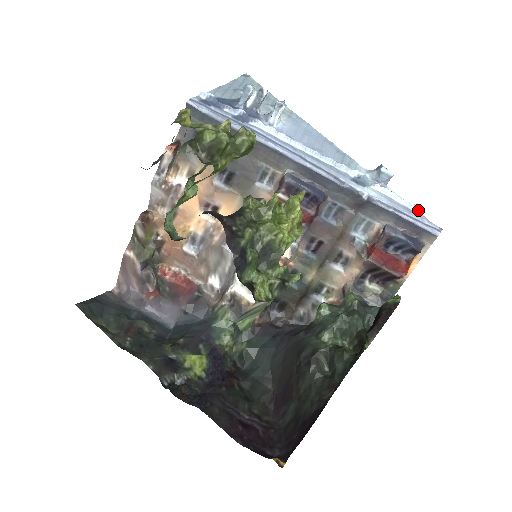
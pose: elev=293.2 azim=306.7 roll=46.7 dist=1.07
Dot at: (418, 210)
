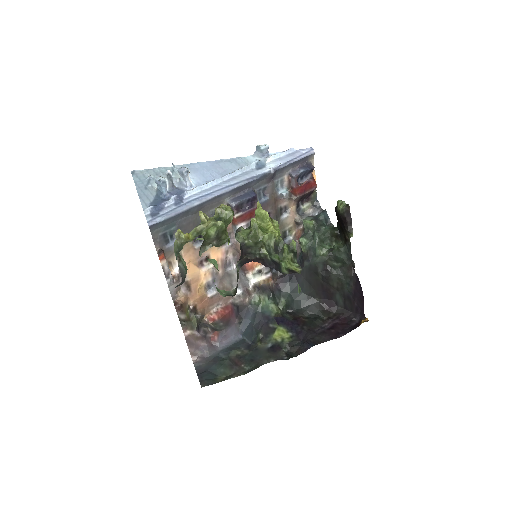
Dot at: (294, 150)
